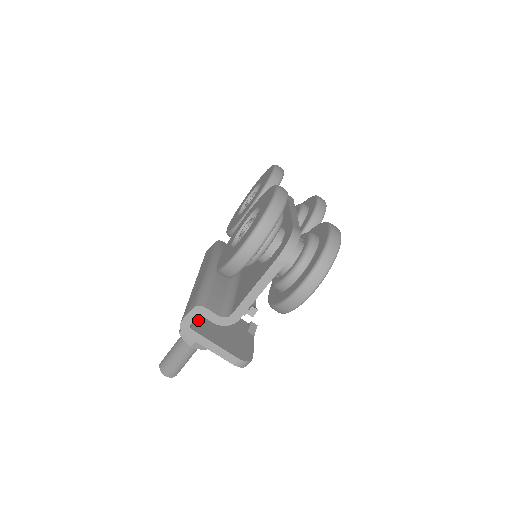
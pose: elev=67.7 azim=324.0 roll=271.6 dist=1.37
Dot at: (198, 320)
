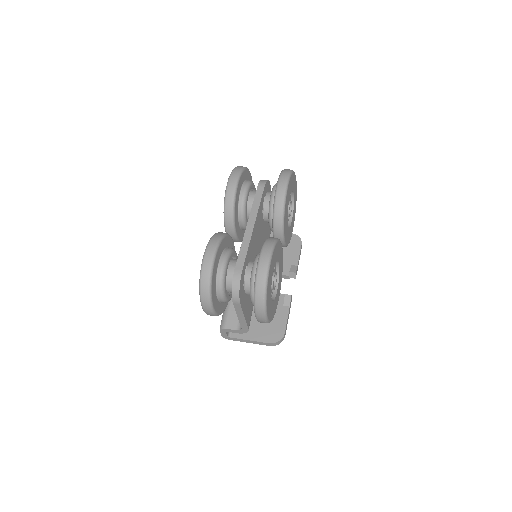
Dot at: occluded
